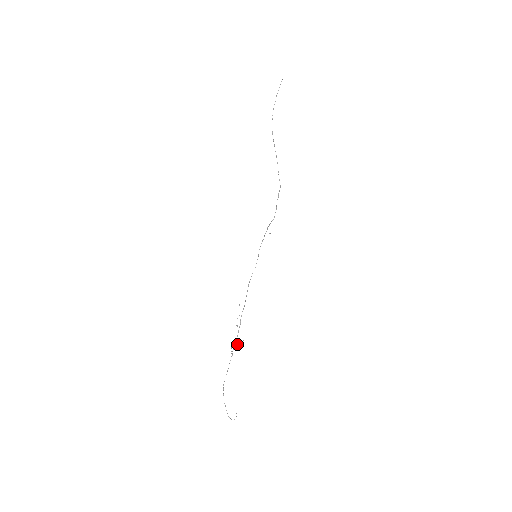
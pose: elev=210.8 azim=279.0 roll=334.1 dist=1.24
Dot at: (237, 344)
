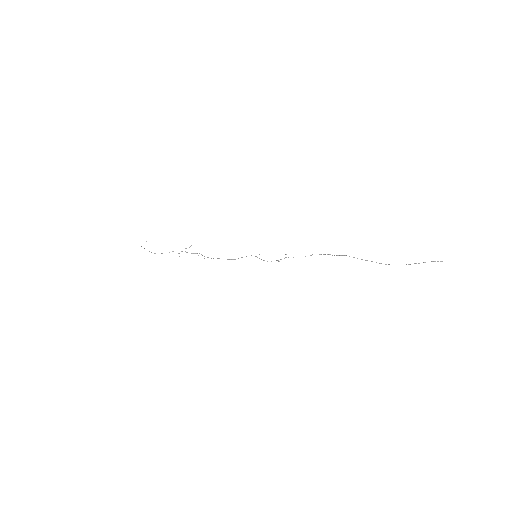
Dot at: occluded
